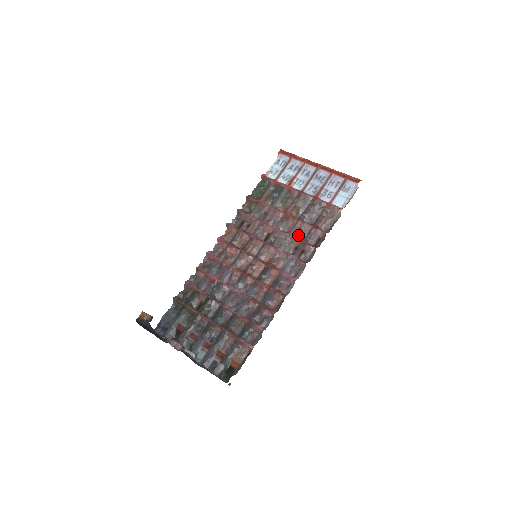
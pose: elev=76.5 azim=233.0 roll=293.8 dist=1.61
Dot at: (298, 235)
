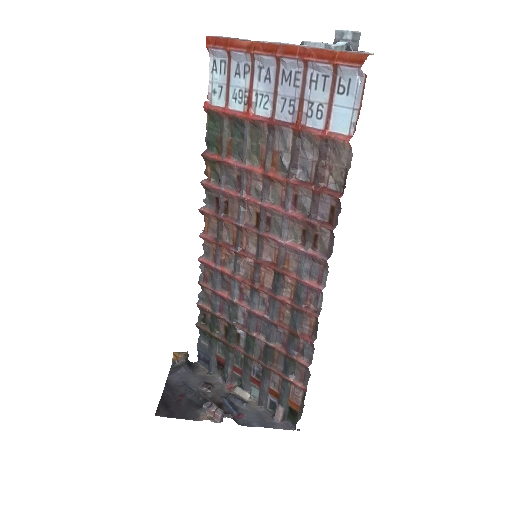
Dot at: (298, 208)
